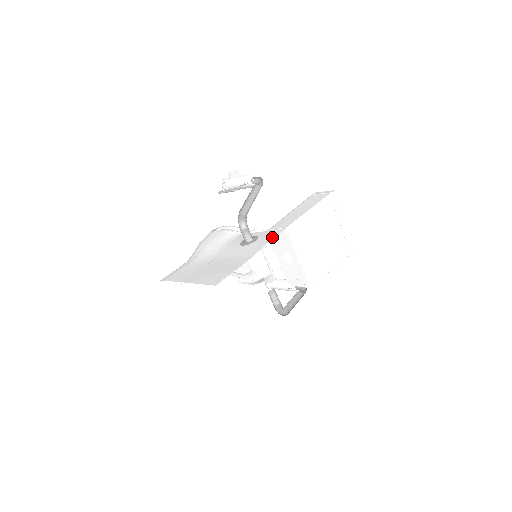
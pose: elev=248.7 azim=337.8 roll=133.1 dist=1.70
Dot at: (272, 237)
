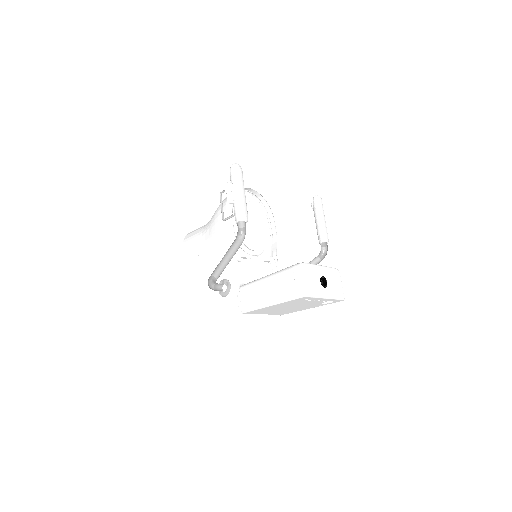
Dot at: (229, 314)
